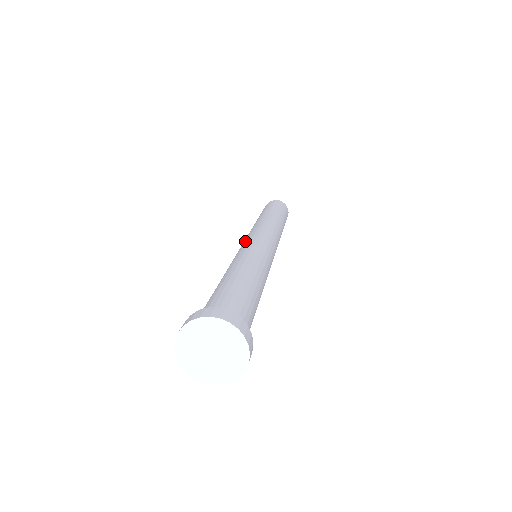
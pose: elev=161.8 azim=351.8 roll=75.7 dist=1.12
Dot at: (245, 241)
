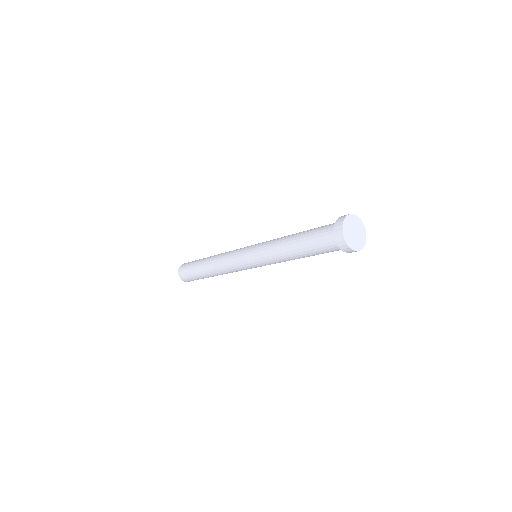
Dot at: (246, 249)
